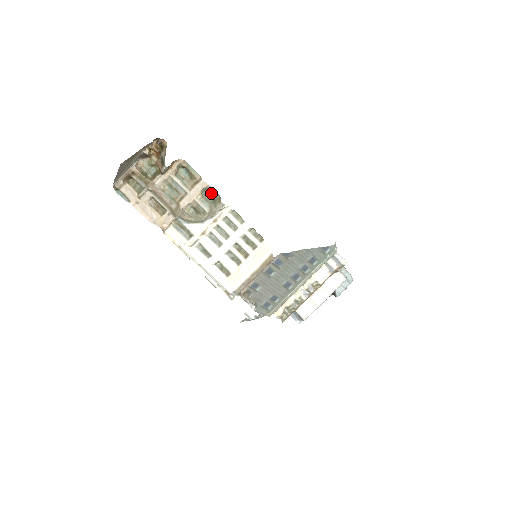
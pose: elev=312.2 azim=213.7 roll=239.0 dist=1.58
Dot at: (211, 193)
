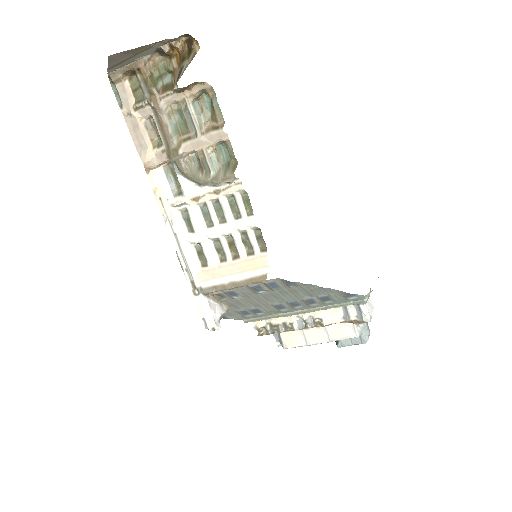
Dot at: (230, 151)
